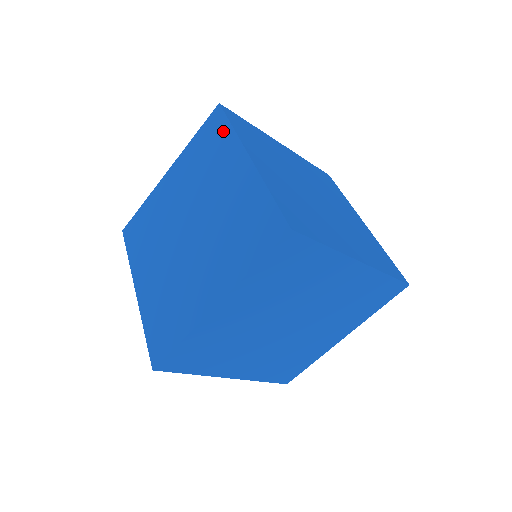
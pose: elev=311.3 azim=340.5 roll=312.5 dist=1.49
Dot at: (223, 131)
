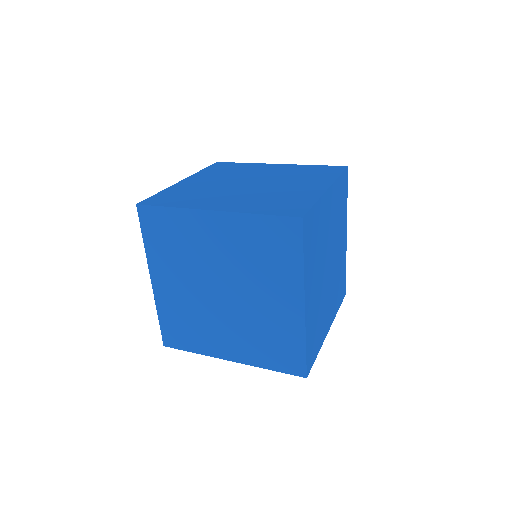
Dot at: (237, 164)
